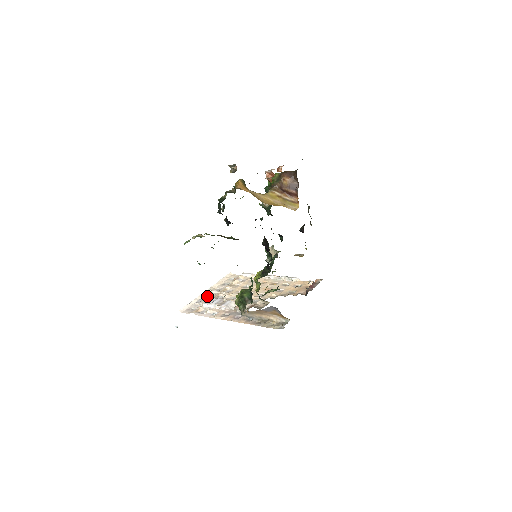
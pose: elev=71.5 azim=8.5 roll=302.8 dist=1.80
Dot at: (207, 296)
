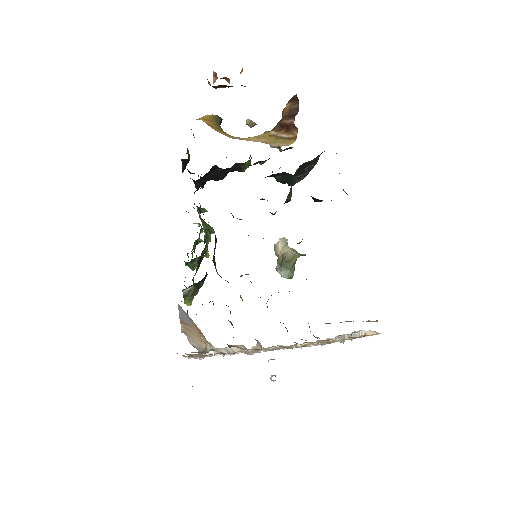
Dot at: occluded
